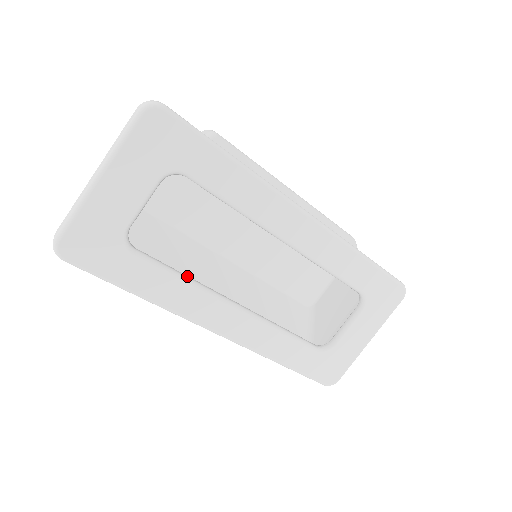
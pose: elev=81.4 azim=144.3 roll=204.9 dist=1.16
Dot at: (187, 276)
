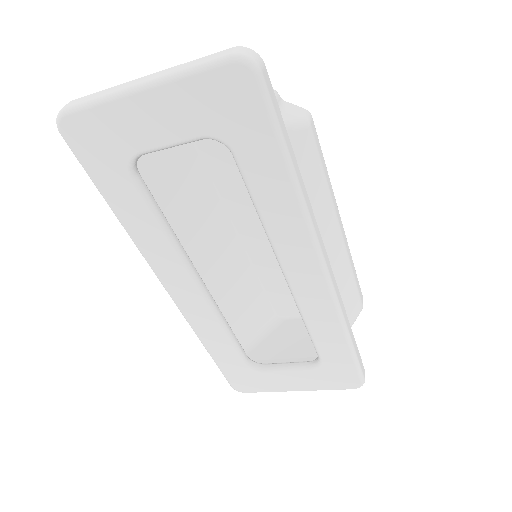
Dot at: (172, 230)
